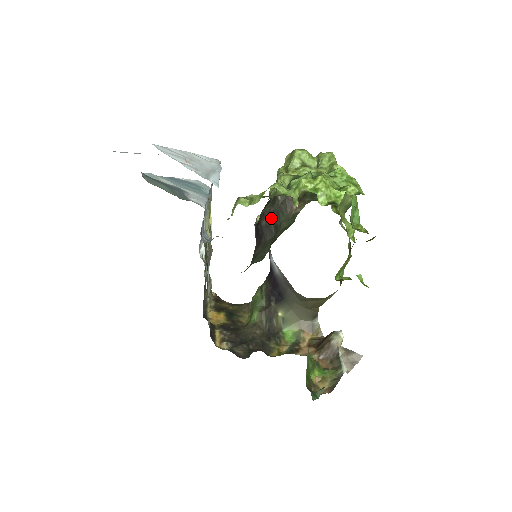
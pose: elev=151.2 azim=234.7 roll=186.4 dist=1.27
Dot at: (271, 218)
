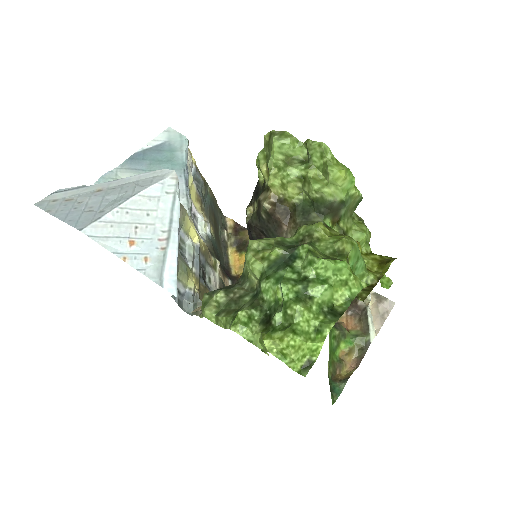
Dot at: (260, 232)
